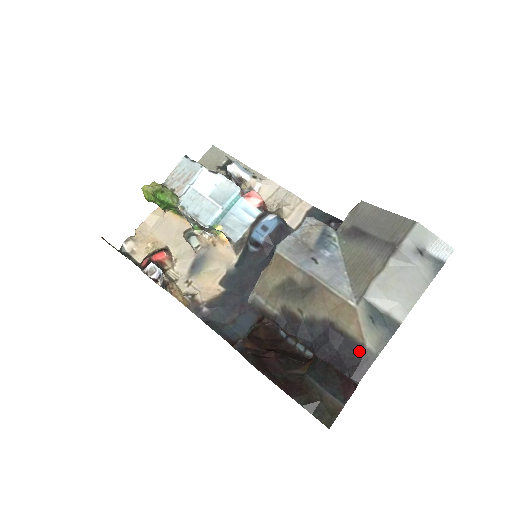
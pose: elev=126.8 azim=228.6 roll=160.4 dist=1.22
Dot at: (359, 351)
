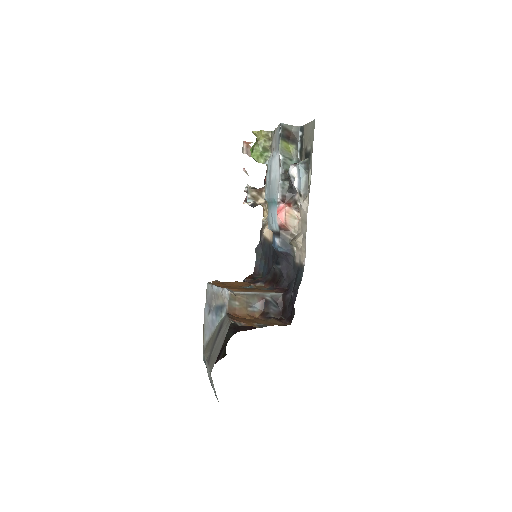
Dot at: occluded
